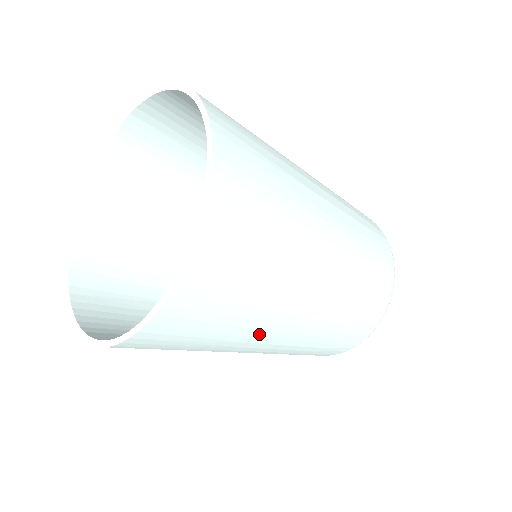
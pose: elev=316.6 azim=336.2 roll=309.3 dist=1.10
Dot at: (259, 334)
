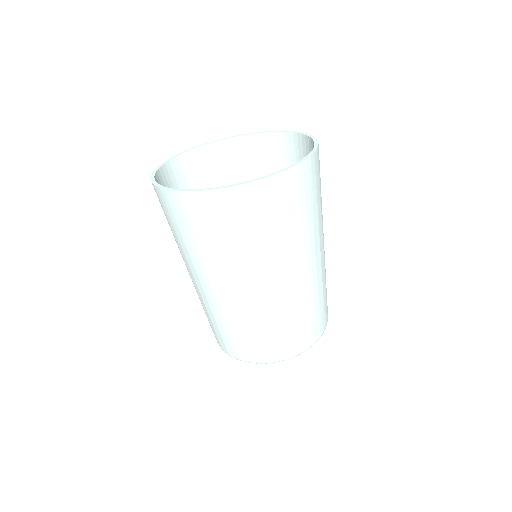
Dot at: (294, 255)
